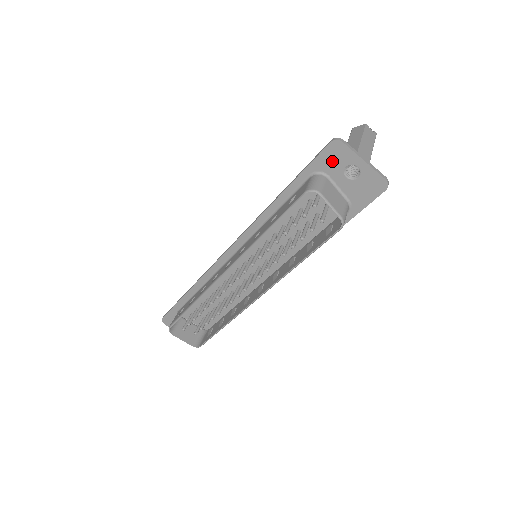
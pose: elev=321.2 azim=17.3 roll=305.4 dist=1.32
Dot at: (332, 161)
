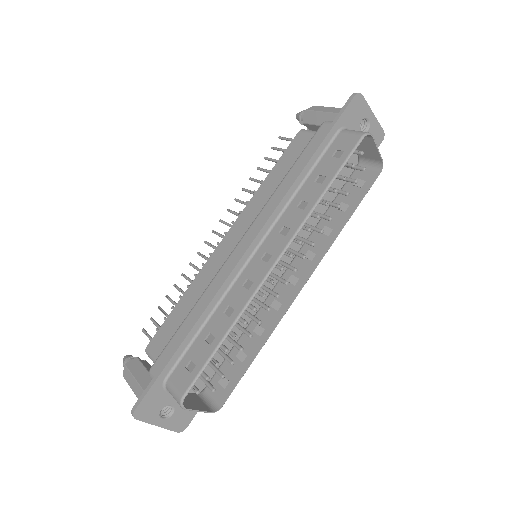
Dot at: (354, 115)
